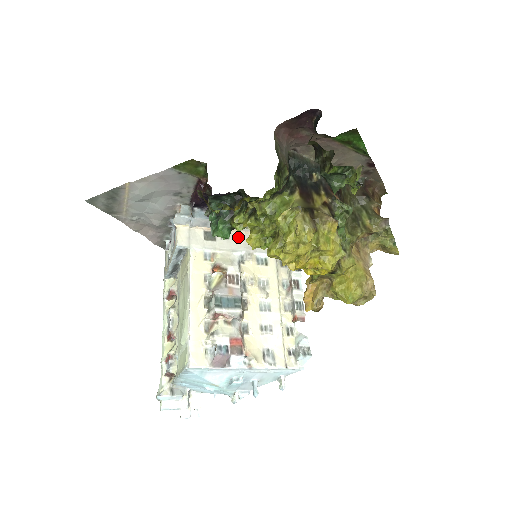
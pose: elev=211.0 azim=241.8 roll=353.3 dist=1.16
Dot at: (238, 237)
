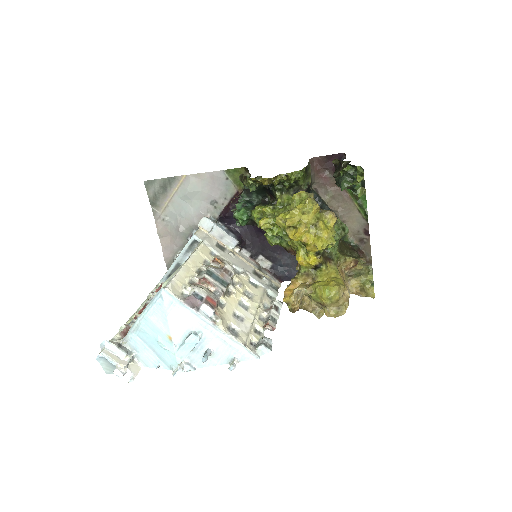
Dot at: (241, 261)
